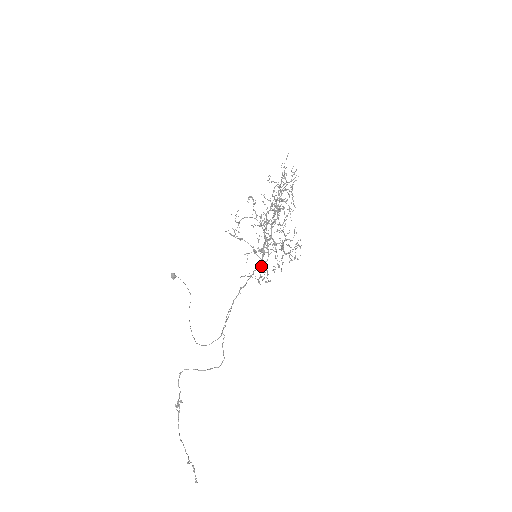
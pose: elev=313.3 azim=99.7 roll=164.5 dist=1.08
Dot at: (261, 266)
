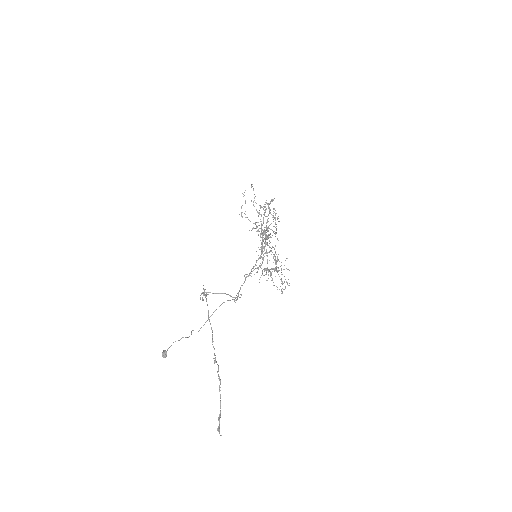
Dot at: (263, 248)
